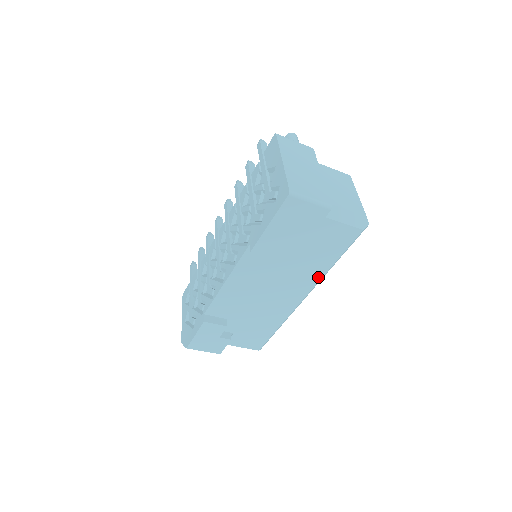
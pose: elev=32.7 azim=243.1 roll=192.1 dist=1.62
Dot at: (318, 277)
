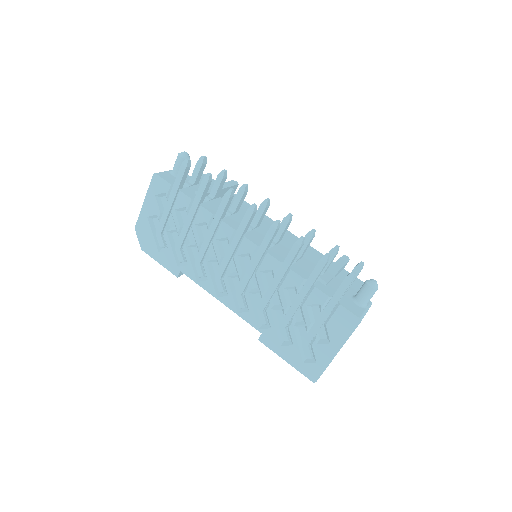
Dot at: occluded
